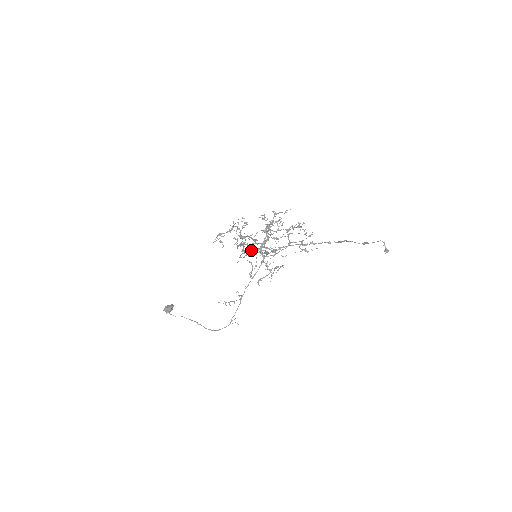
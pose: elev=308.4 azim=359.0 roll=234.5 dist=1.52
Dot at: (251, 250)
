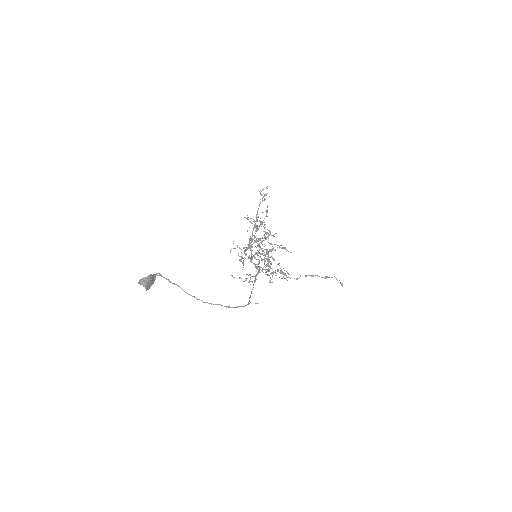
Dot at: (262, 238)
